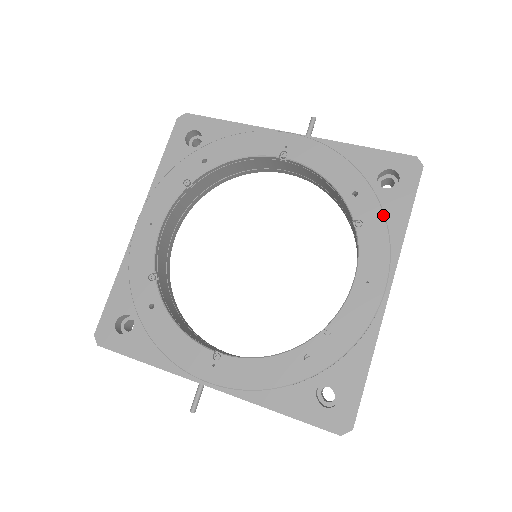
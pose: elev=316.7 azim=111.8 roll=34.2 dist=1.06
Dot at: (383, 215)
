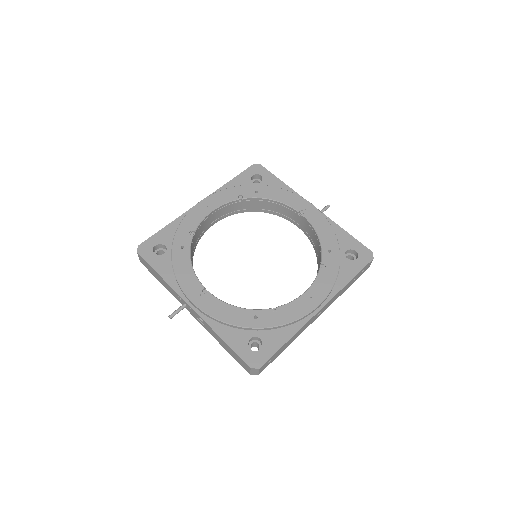
Dot at: (338, 269)
